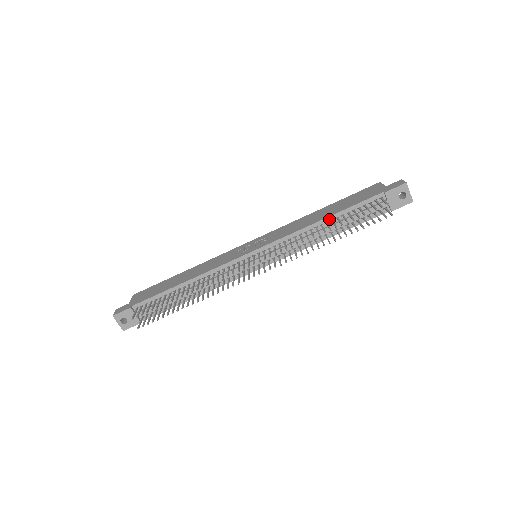
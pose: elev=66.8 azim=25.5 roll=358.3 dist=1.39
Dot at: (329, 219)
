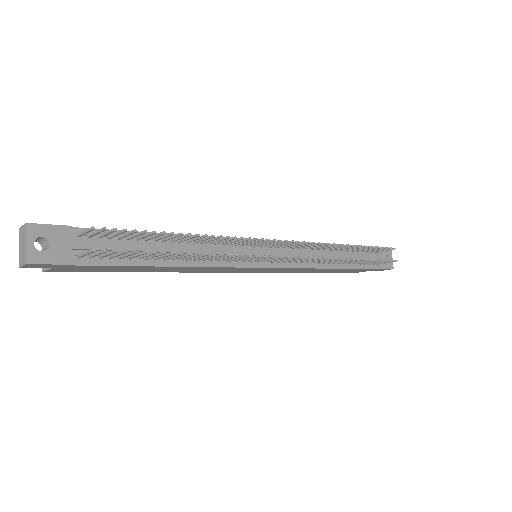
Dot at: occluded
